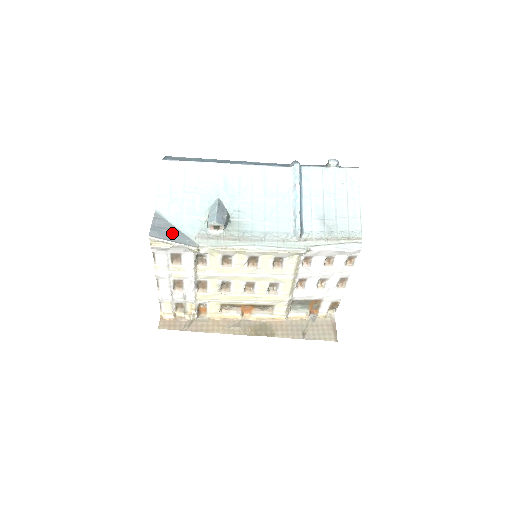
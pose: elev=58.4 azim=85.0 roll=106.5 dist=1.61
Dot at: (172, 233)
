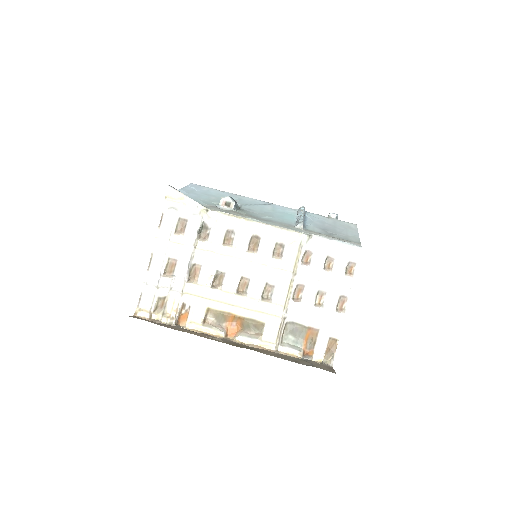
Dot at: occluded
